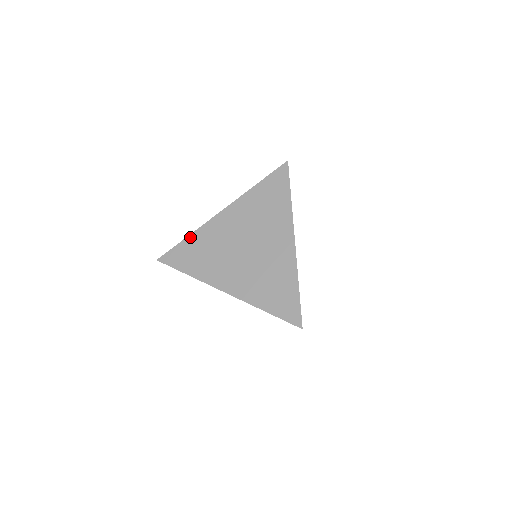
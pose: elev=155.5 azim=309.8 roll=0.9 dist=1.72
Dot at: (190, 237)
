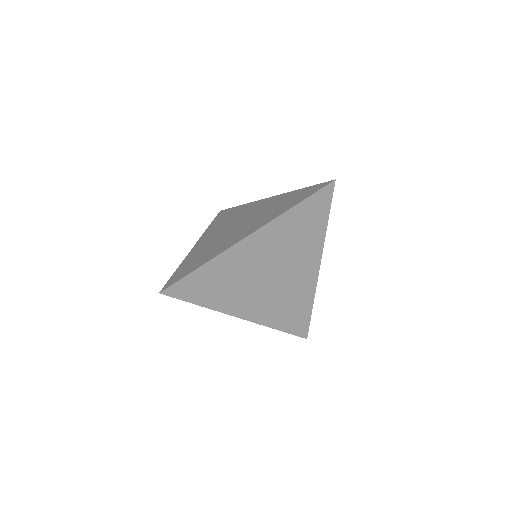
Dot at: (206, 266)
